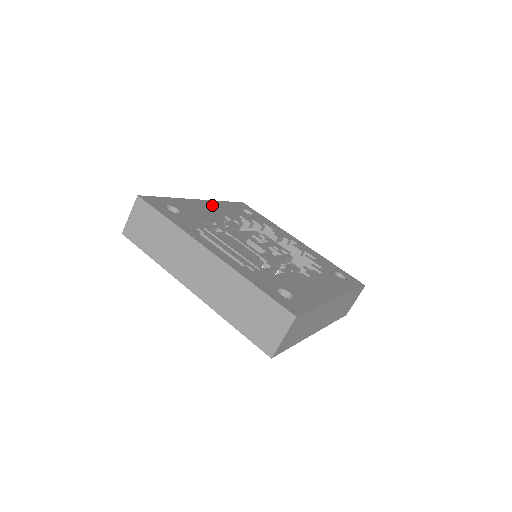
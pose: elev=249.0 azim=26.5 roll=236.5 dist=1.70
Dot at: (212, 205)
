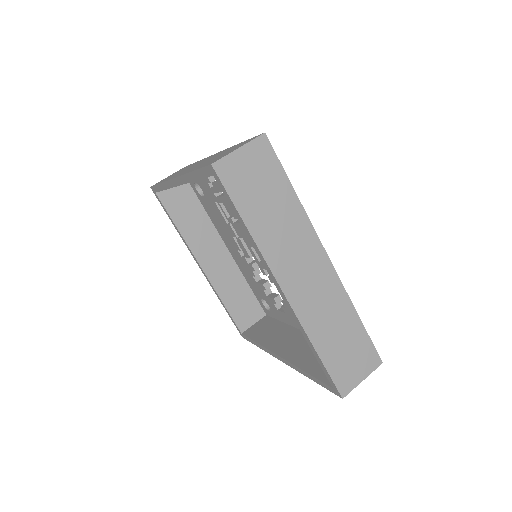
Dot at: occluded
